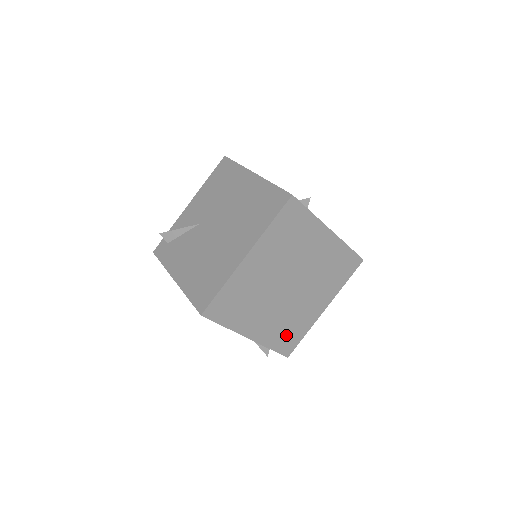
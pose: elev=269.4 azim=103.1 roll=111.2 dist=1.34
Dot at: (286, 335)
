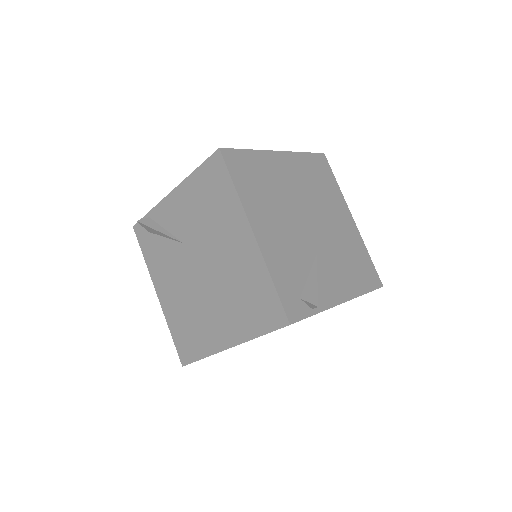
Dot at: occluded
